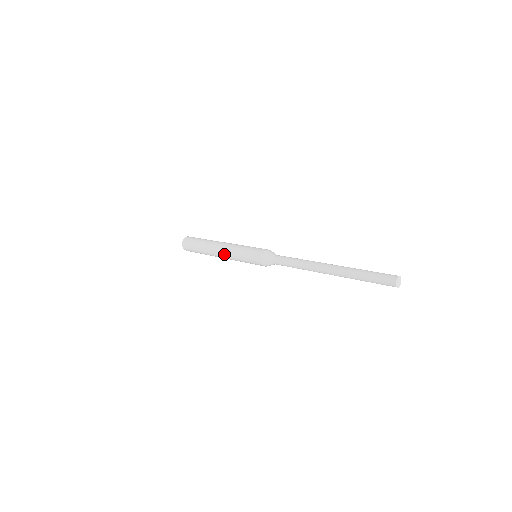
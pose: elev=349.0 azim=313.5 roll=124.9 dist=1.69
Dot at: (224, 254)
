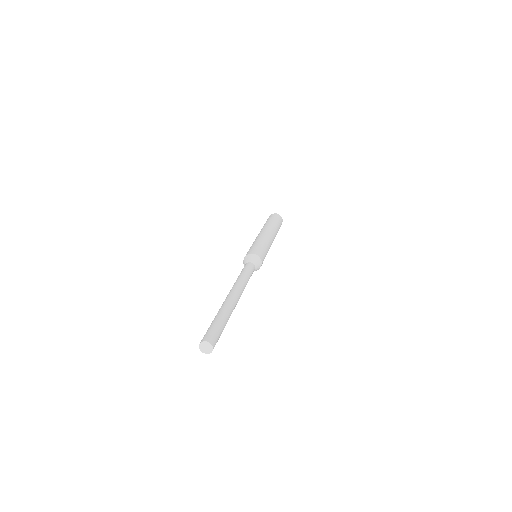
Dot at: occluded
